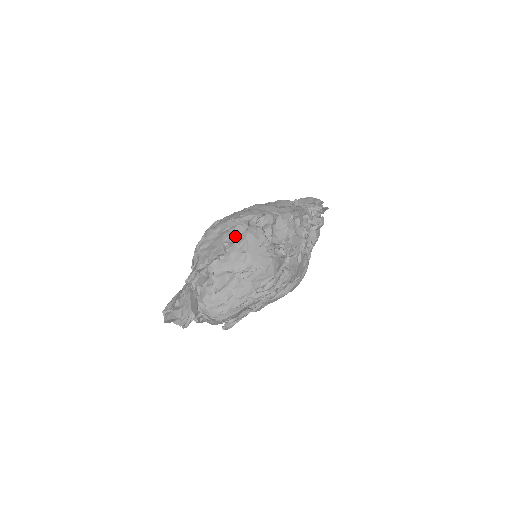
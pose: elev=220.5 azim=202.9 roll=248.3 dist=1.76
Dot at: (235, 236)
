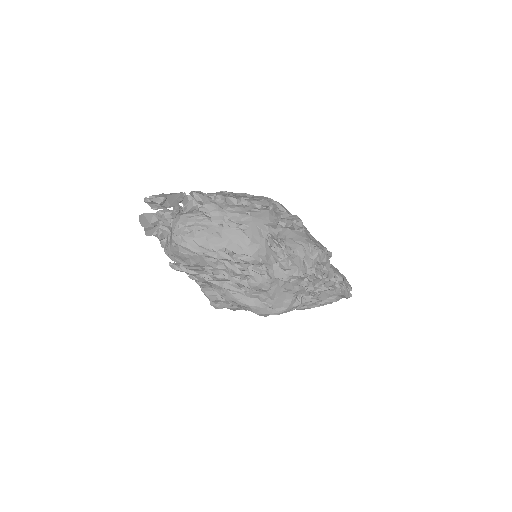
Dot at: (256, 202)
